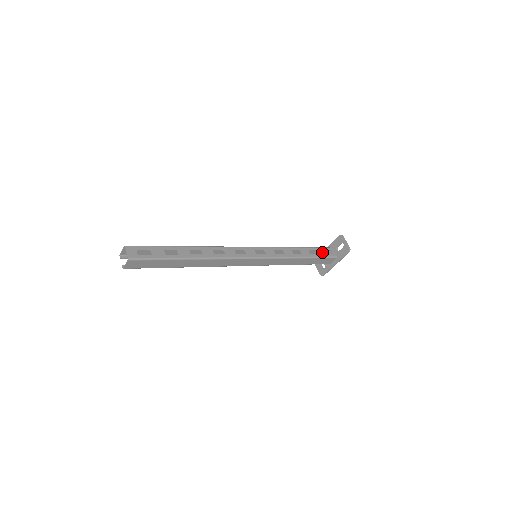
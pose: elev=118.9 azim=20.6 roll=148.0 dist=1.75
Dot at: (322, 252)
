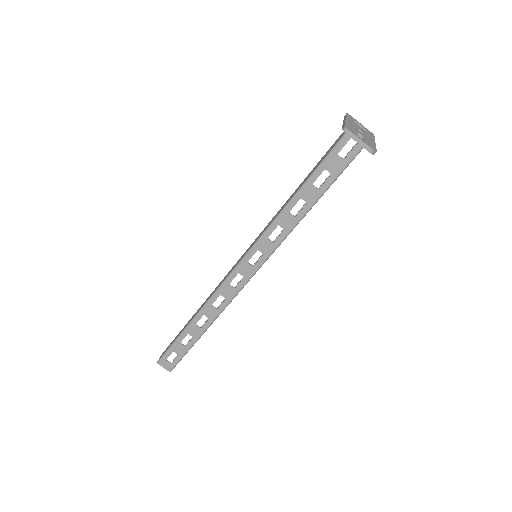
Dot at: (335, 163)
